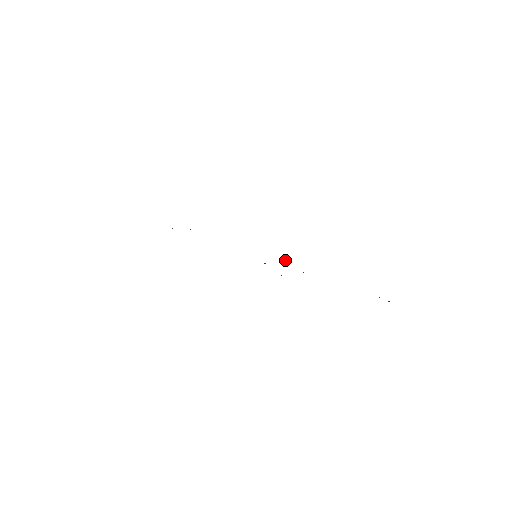
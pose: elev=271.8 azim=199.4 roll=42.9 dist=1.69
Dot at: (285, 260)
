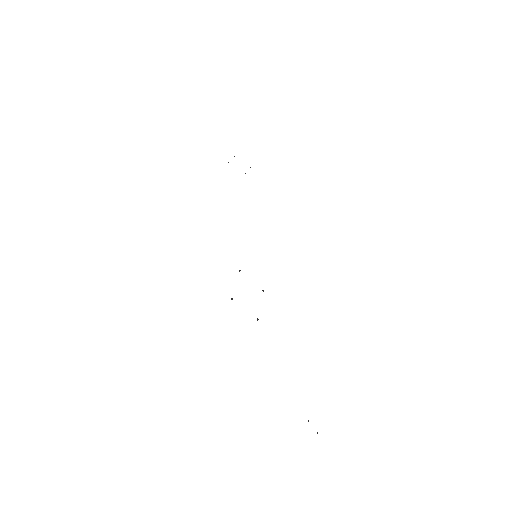
Dot at: occluded
